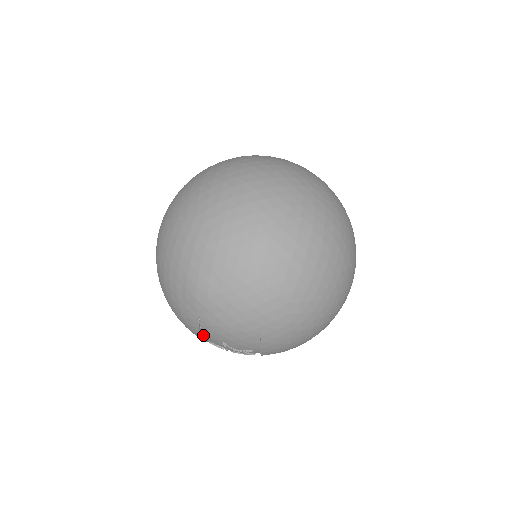
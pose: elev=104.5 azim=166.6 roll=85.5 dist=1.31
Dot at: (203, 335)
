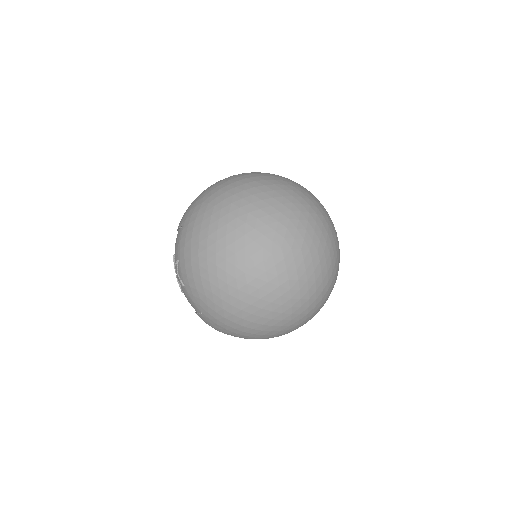
Dot at: occluded
